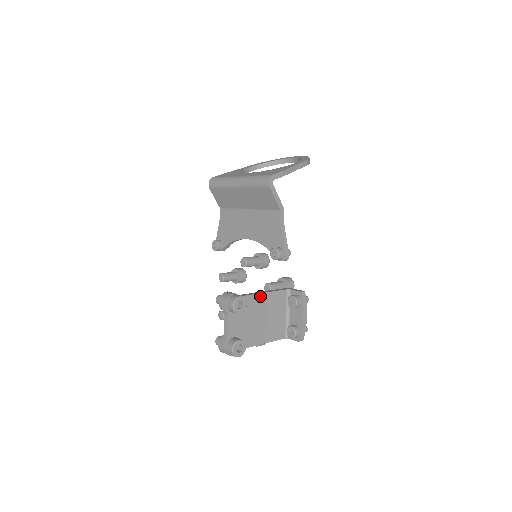
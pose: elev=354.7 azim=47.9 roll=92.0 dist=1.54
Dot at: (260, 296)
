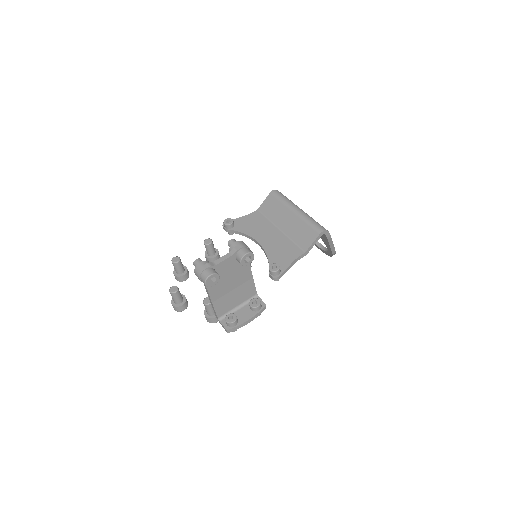
Dot at: (250, 274)
